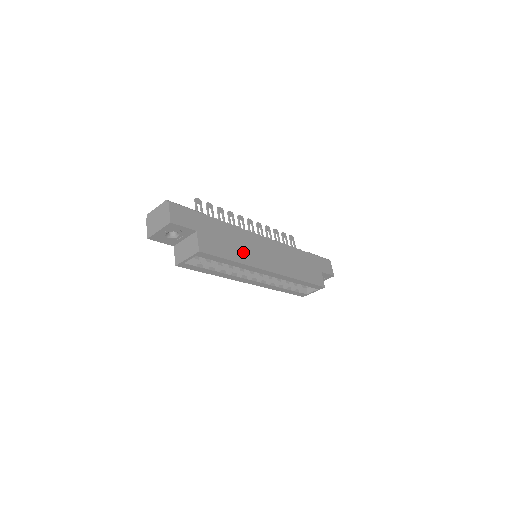
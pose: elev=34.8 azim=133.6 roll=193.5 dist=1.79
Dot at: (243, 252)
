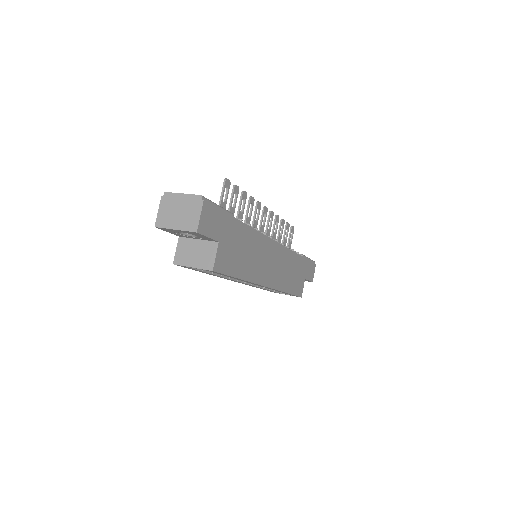
Dot at: (252, 265)
